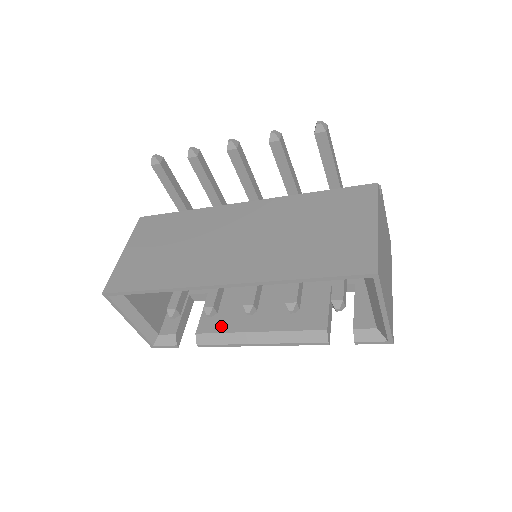
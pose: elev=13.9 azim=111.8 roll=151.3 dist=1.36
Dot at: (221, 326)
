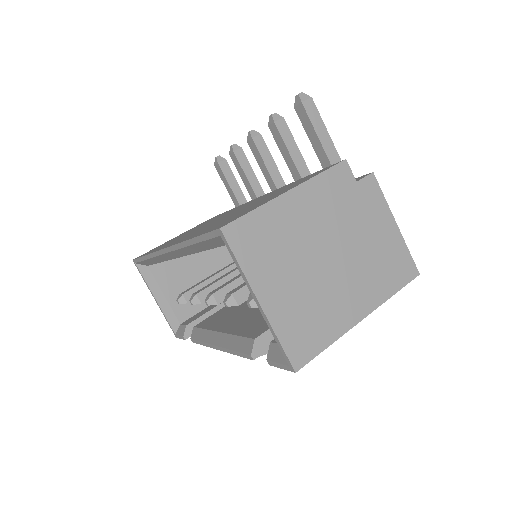
Dot at: (209, 324)
